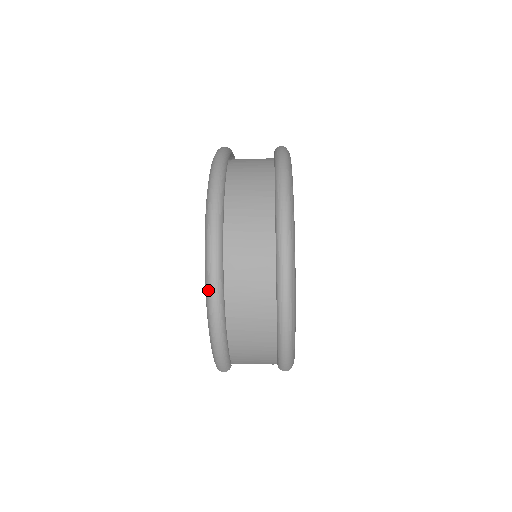
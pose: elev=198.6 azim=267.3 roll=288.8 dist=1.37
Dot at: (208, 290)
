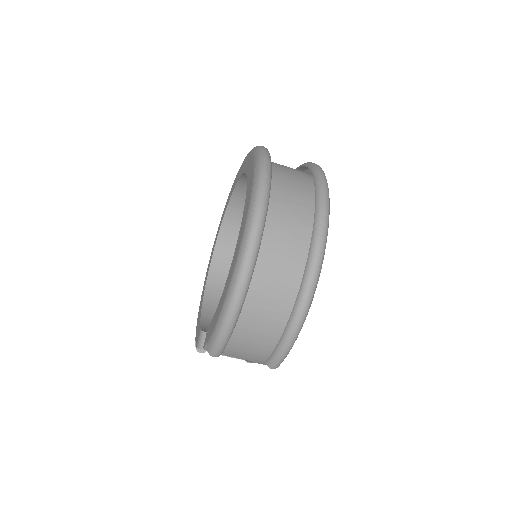
Dot at: (240, 270)
